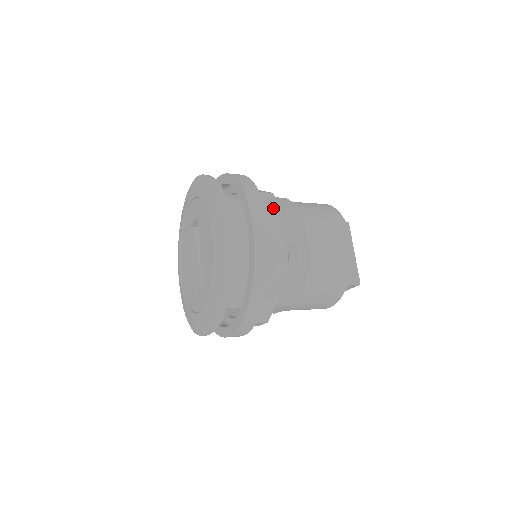
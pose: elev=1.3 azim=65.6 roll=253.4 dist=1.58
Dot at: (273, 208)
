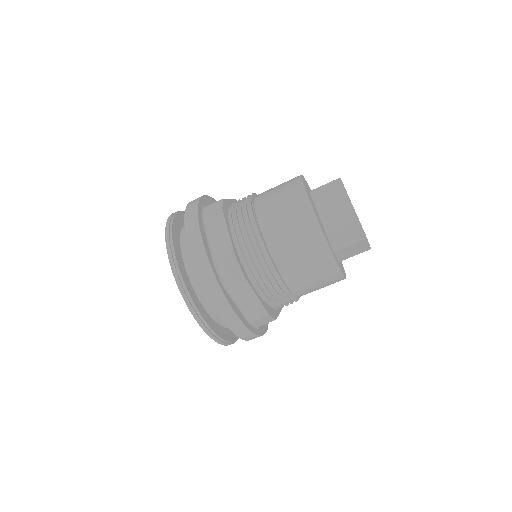
Dot at: (216, 214)
